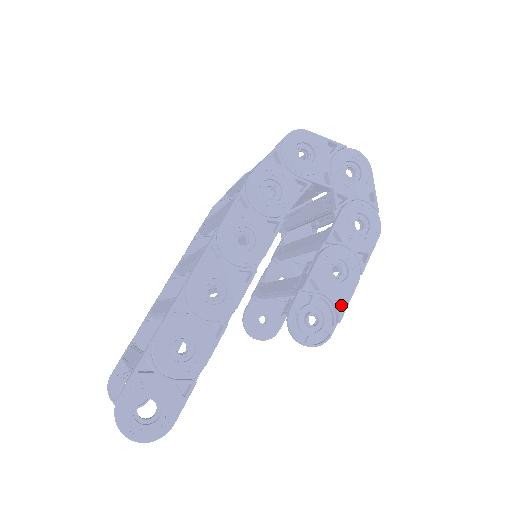
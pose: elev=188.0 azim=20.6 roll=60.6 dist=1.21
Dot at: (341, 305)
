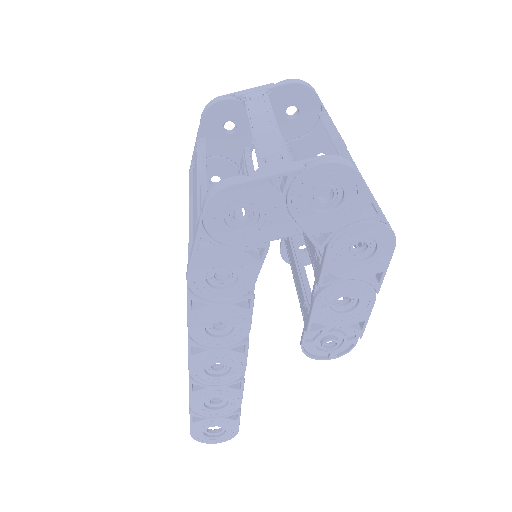
Dot at: occluded
